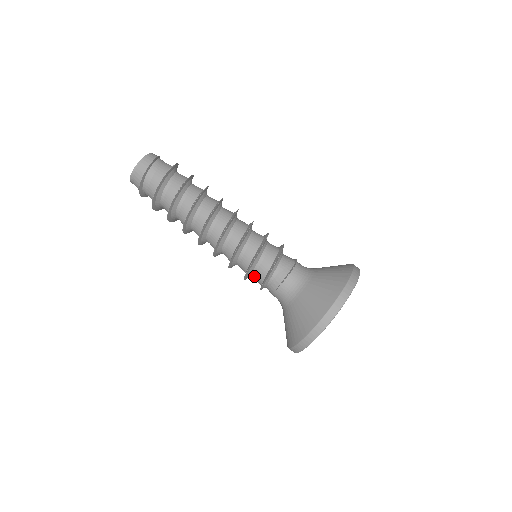
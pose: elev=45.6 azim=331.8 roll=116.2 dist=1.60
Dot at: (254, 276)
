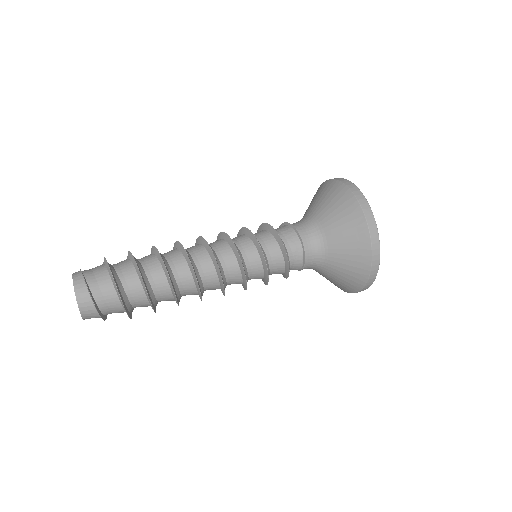
Dot at: occluded
